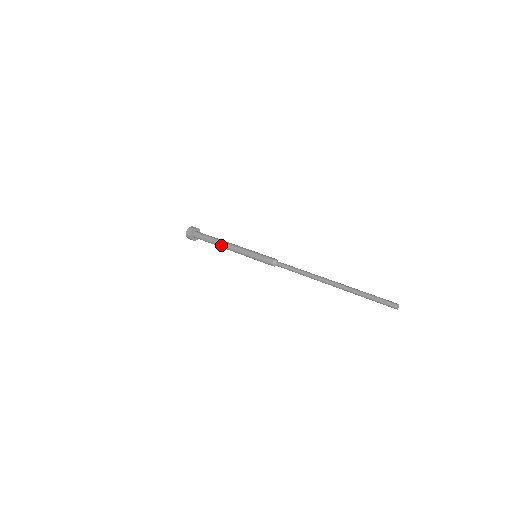
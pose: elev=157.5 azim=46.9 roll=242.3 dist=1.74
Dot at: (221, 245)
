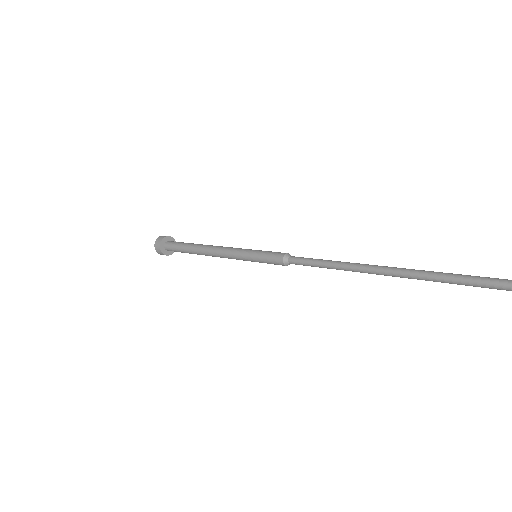
Dot at: (205, 246)
